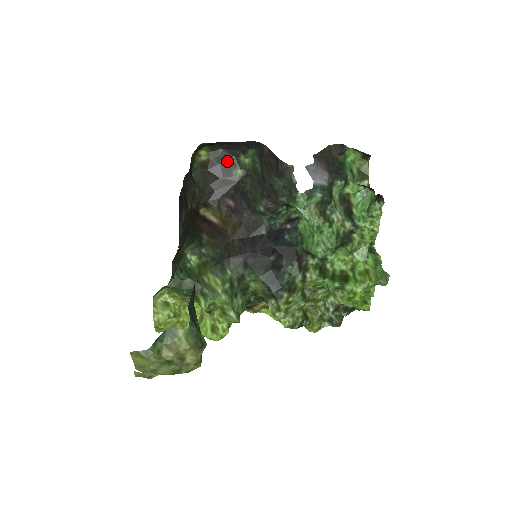
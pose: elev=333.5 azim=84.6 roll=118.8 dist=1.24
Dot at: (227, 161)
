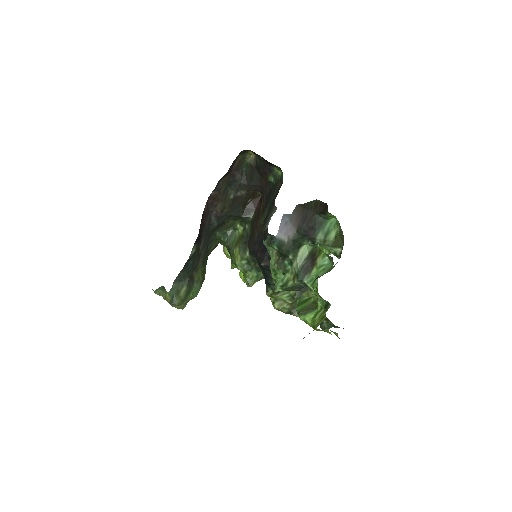
Dot at: (265, 167)
